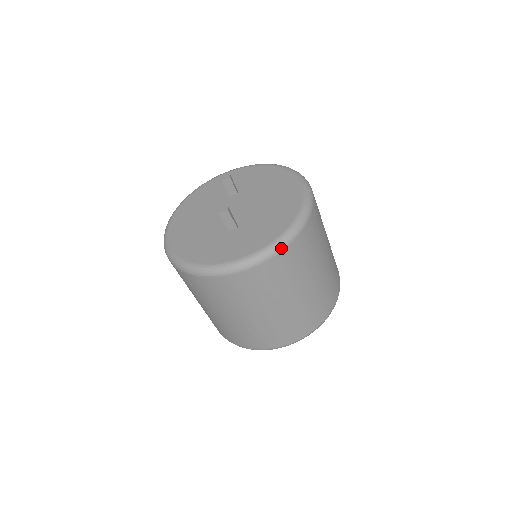
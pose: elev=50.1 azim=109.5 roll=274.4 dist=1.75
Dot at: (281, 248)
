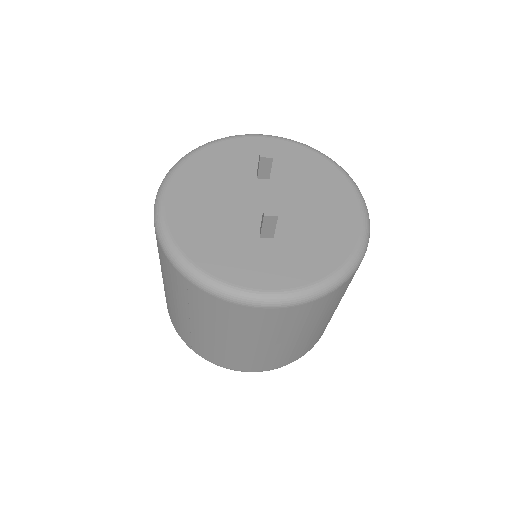
Dot at: (333, 289)
